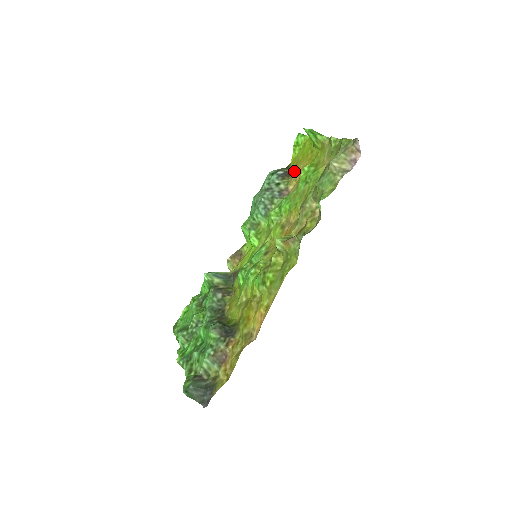
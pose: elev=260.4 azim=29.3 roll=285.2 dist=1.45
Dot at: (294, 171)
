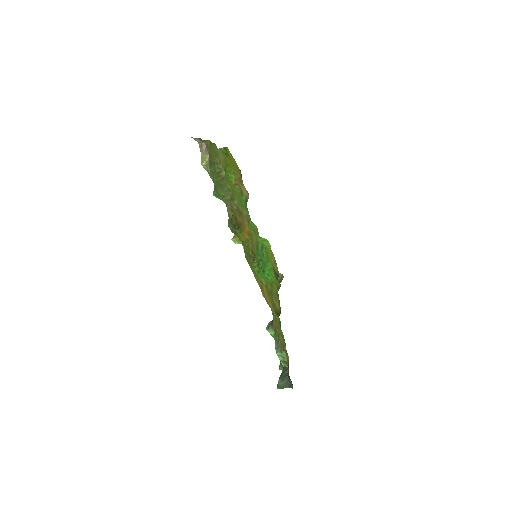
Dot at: occluded
